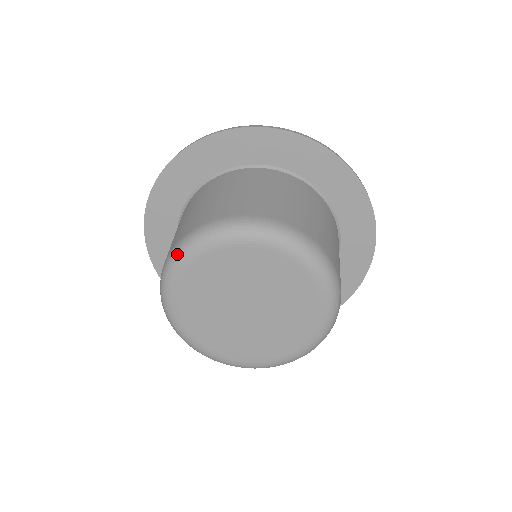
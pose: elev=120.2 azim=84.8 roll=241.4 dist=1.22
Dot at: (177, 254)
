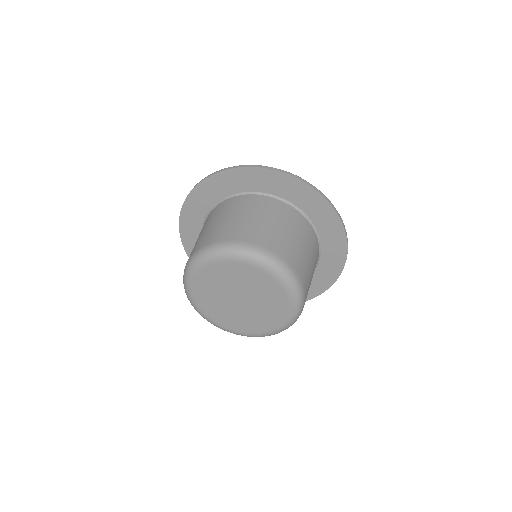
Dot at: (230, 250)
